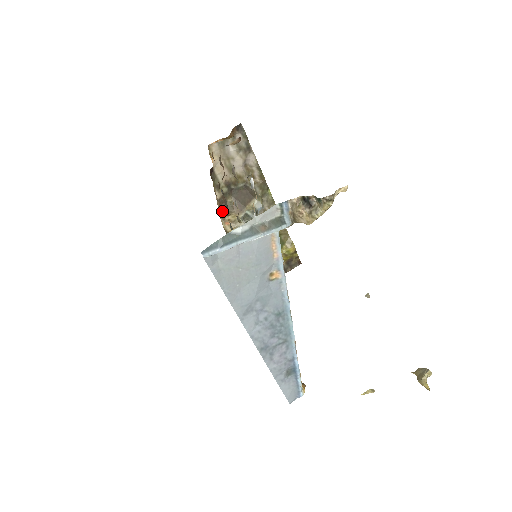
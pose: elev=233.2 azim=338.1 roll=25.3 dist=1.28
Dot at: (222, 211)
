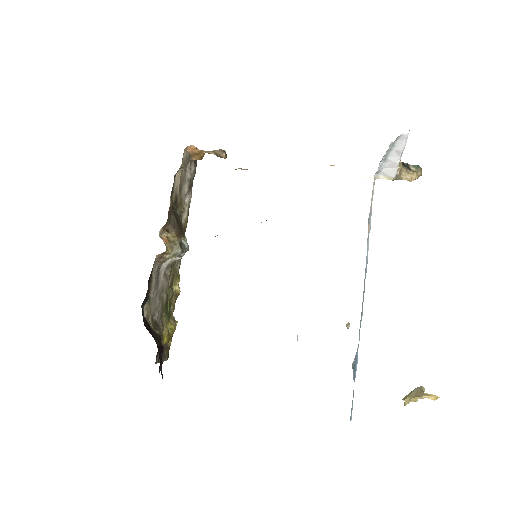
Dot at: (167, 222)
